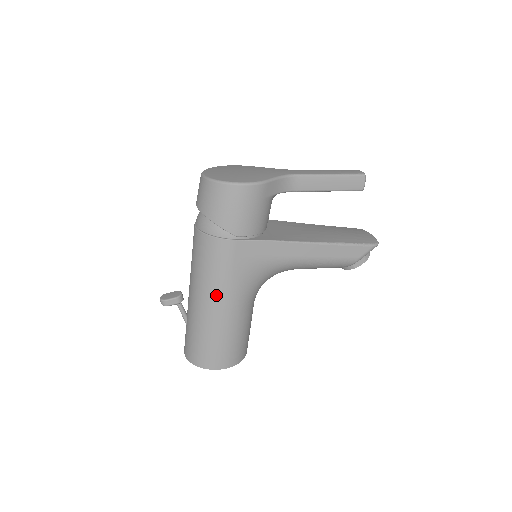
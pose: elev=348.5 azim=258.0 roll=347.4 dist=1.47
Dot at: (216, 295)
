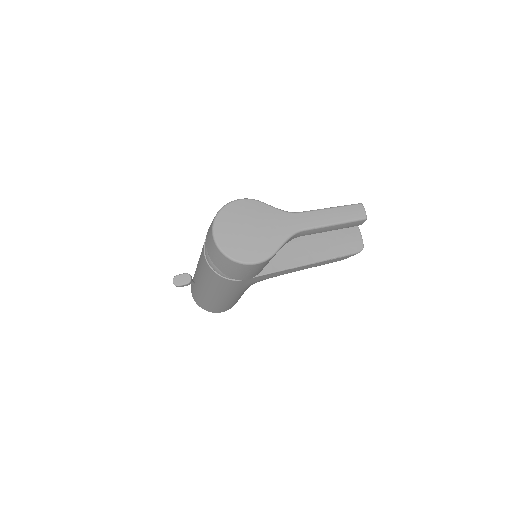
Dot at: (223, 295)
